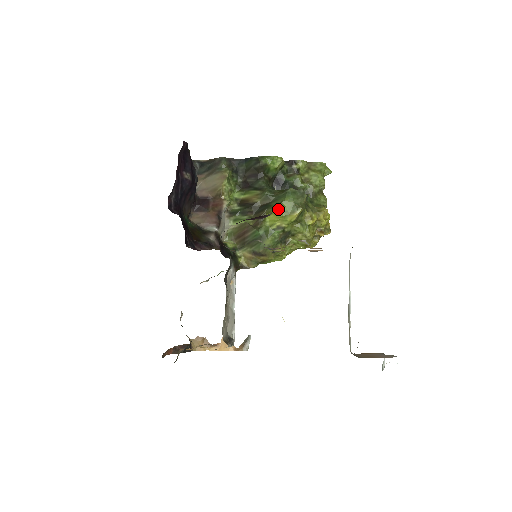
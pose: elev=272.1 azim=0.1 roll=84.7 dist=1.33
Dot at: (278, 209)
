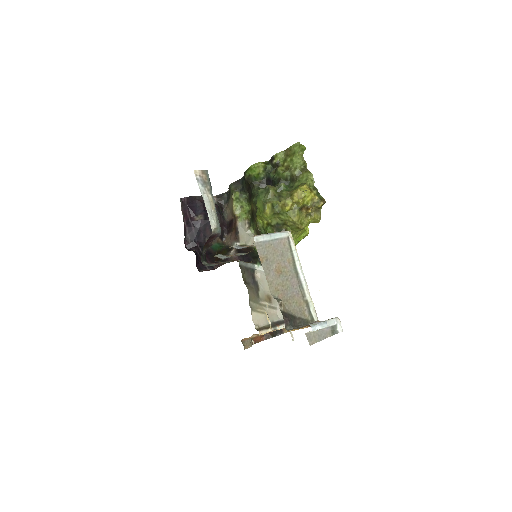
Dot at: (258, 211)
